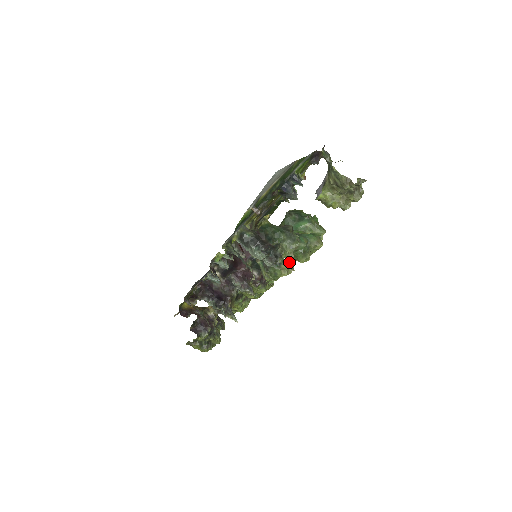
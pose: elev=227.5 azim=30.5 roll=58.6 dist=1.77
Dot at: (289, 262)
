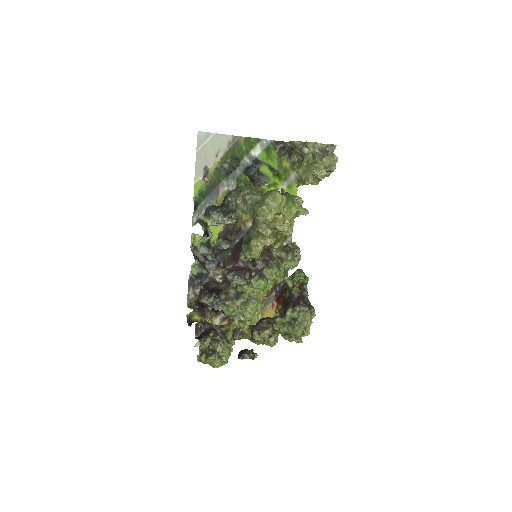
Dot at: occluded
